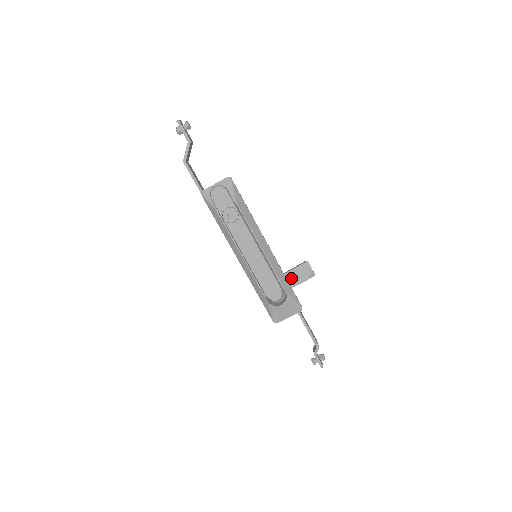
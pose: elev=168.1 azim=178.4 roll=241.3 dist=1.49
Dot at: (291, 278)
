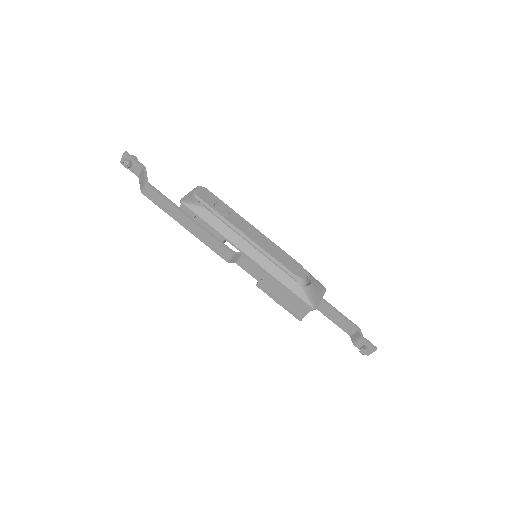
Dot at: occluded
